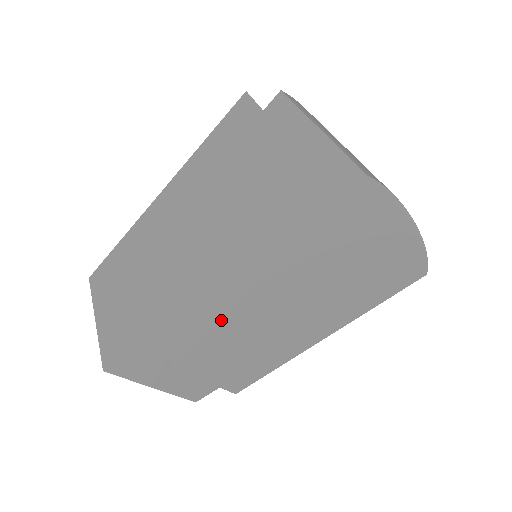
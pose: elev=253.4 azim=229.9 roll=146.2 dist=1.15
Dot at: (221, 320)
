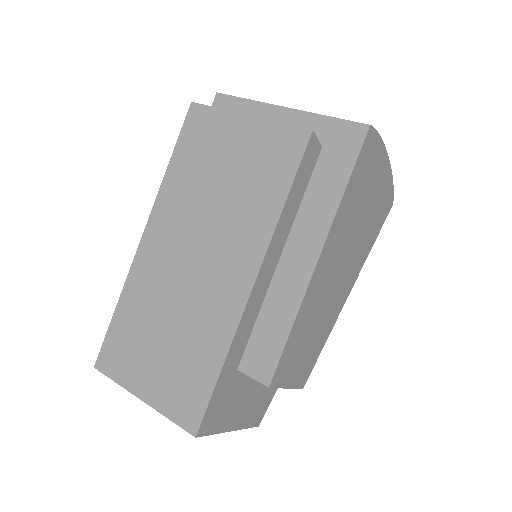
Dot at: (297, 314)
